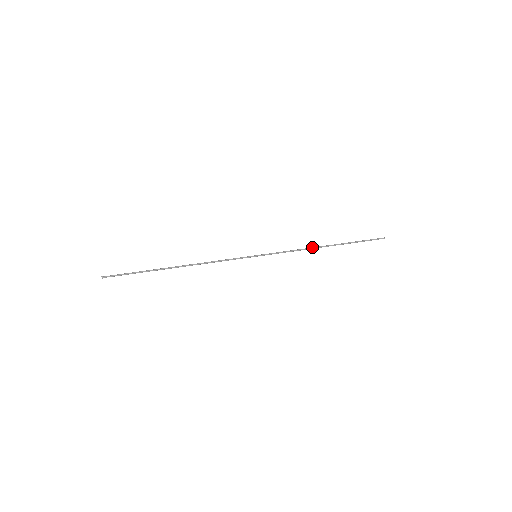
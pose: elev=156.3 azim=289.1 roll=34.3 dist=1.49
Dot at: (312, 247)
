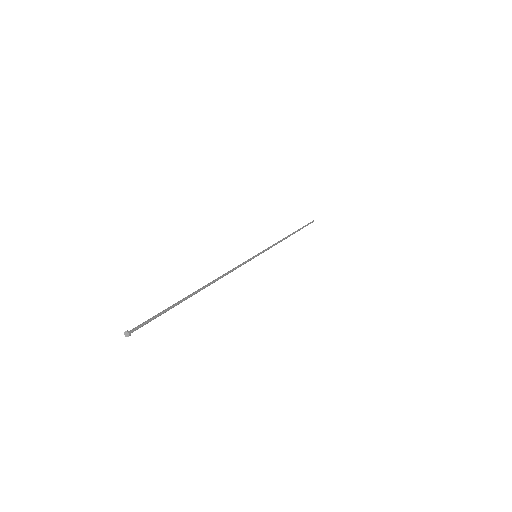
Dot at: (283, 238)
